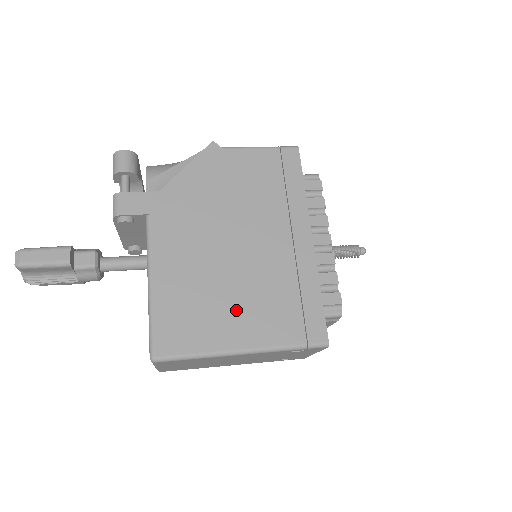
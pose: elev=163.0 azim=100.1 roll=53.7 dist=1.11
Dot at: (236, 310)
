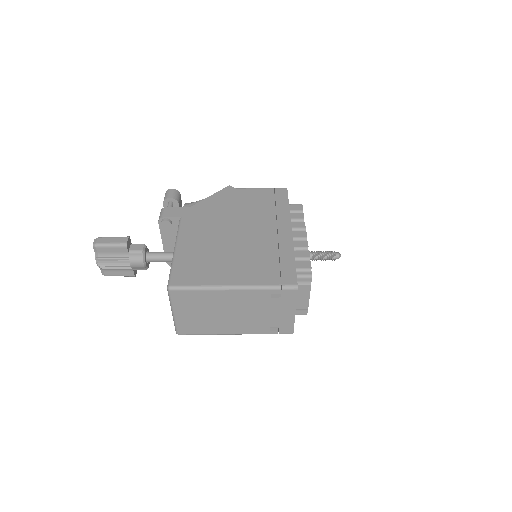
Dot at: (231, 265)
